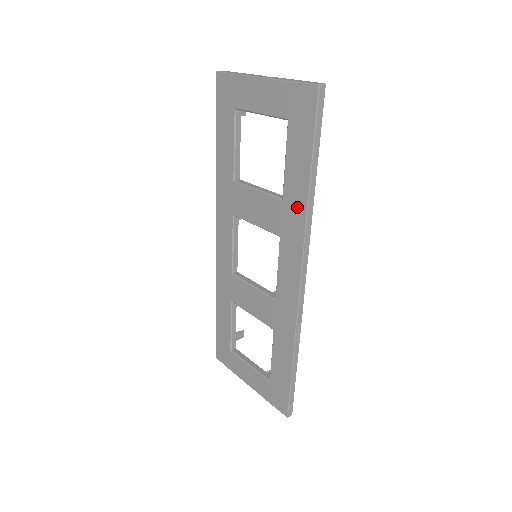
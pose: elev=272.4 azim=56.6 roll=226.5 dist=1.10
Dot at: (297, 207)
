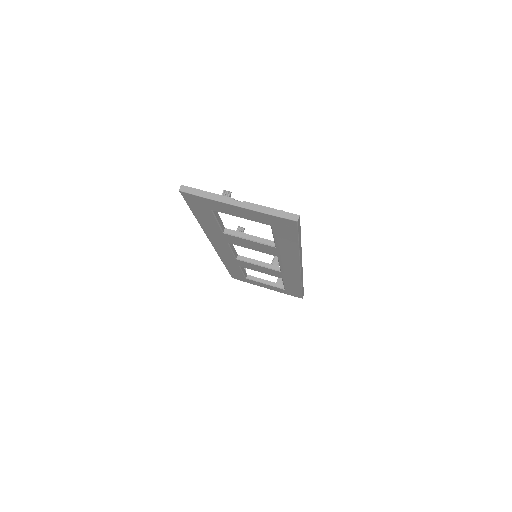
Dot at: (290, 252)
